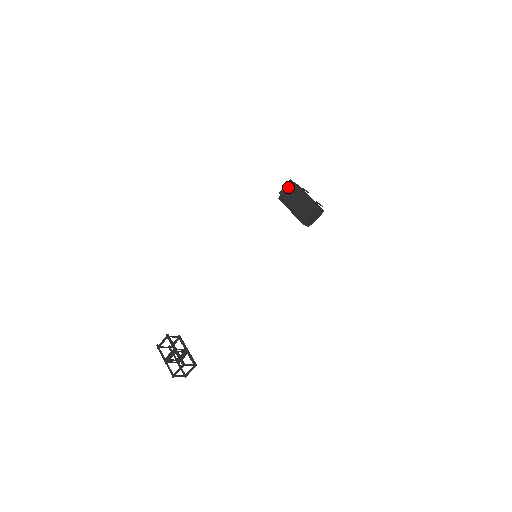
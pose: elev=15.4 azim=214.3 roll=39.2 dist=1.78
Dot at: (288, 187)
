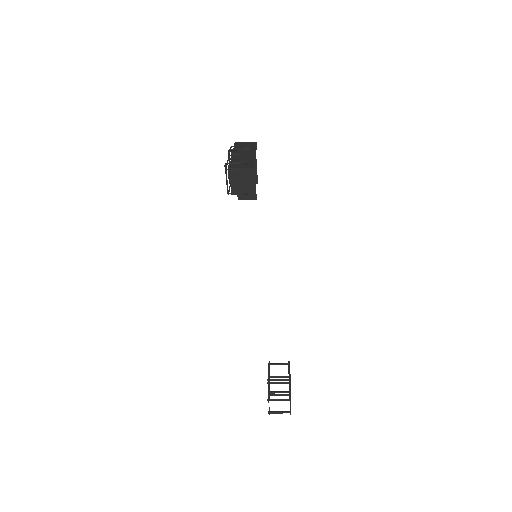
Dot at: occluded
